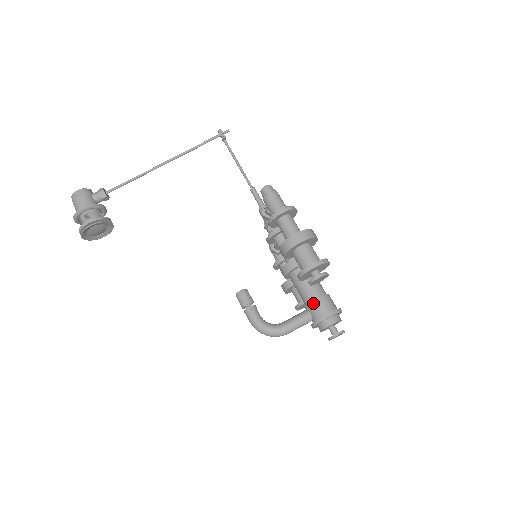
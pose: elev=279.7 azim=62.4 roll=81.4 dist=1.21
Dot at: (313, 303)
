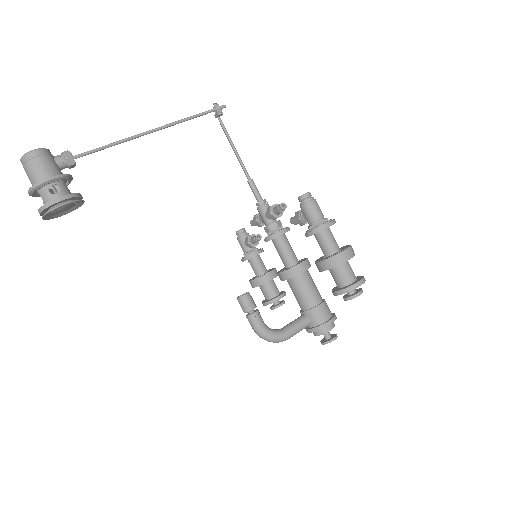
Dot at: (315, 309)
